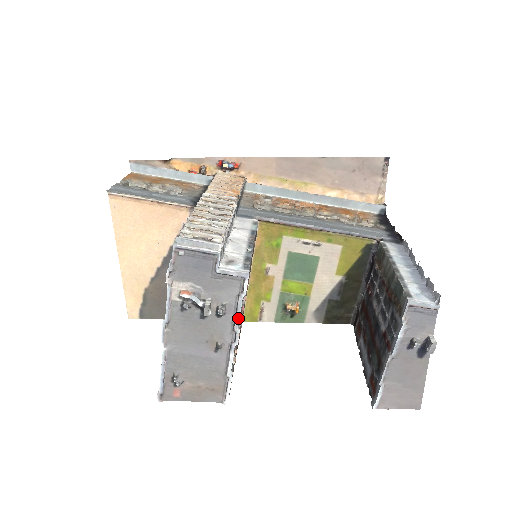
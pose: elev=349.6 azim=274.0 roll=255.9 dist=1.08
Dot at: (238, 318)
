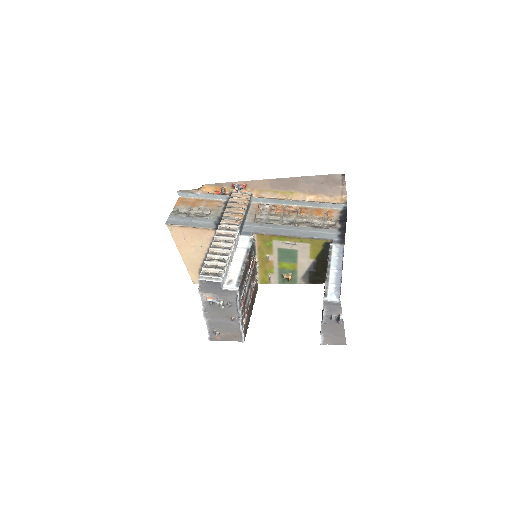
Dot at: (239, 308)
